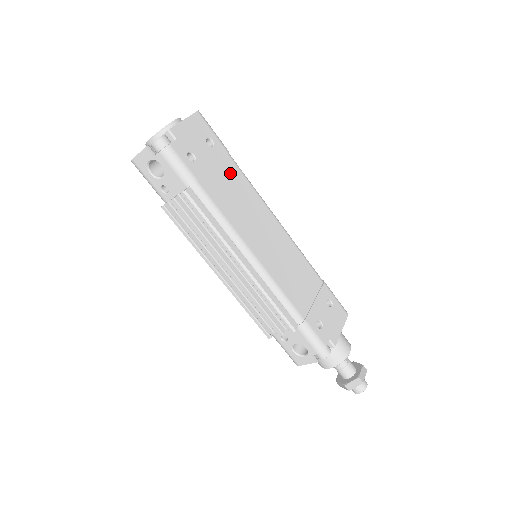
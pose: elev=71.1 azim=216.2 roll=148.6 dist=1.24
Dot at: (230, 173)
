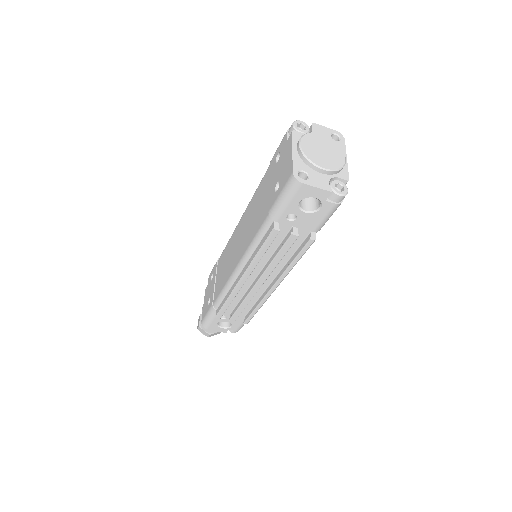
Dot at: occluded
